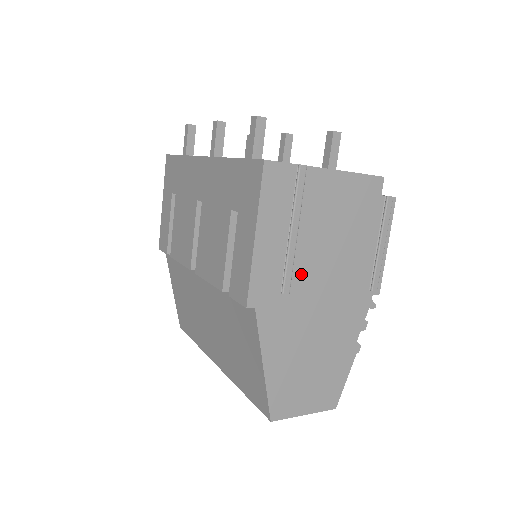
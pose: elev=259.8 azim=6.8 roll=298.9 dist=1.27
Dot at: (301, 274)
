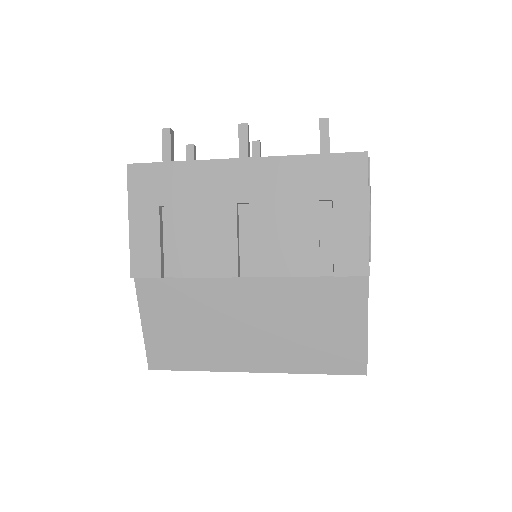
Dot at: occluded
